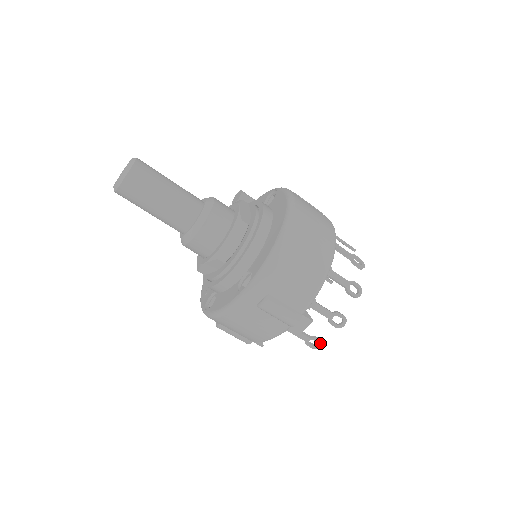
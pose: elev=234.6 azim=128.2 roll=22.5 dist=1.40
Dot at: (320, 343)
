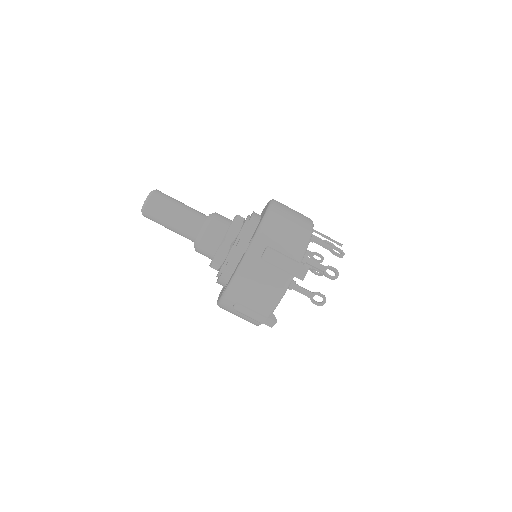
Dot at: (323, 297)
